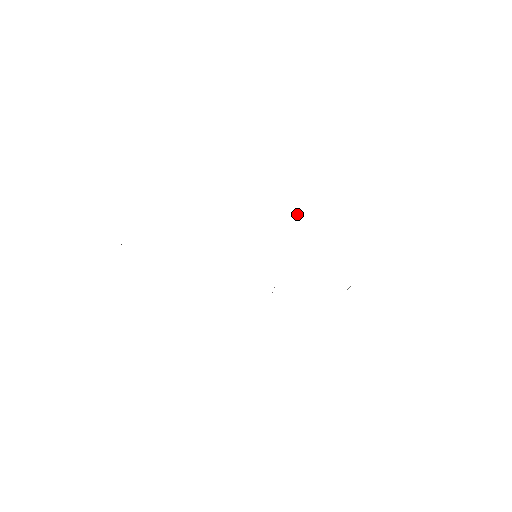
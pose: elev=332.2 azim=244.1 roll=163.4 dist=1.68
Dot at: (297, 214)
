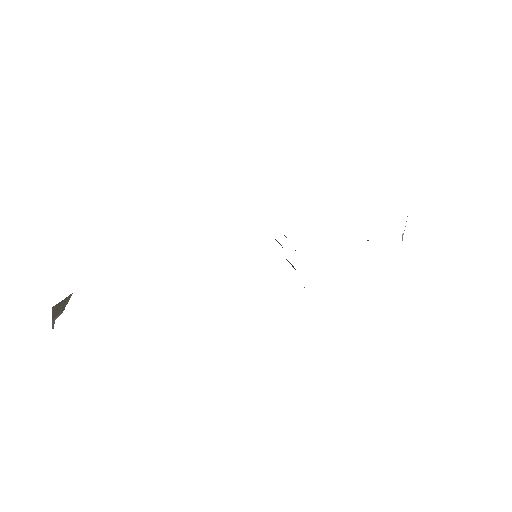
Dot at: occluded
